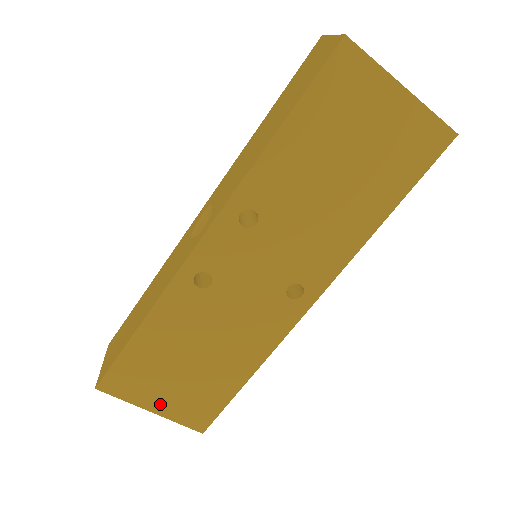
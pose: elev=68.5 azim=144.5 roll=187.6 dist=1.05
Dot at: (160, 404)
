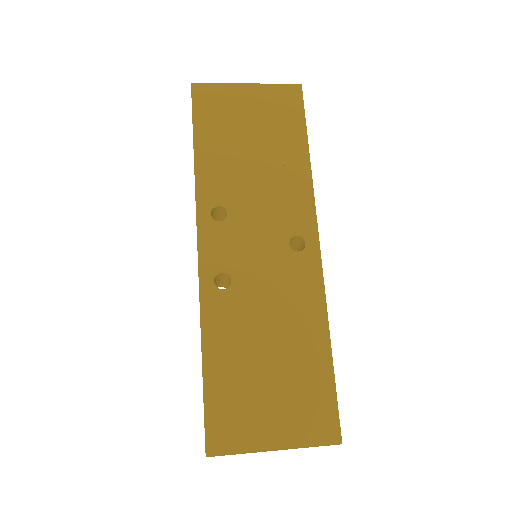
Dot at: (276, 434)
